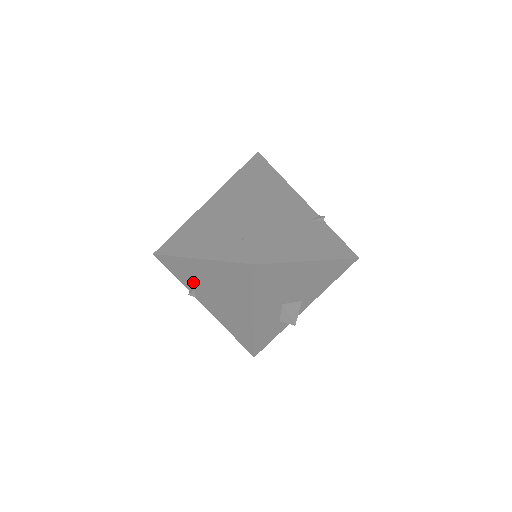
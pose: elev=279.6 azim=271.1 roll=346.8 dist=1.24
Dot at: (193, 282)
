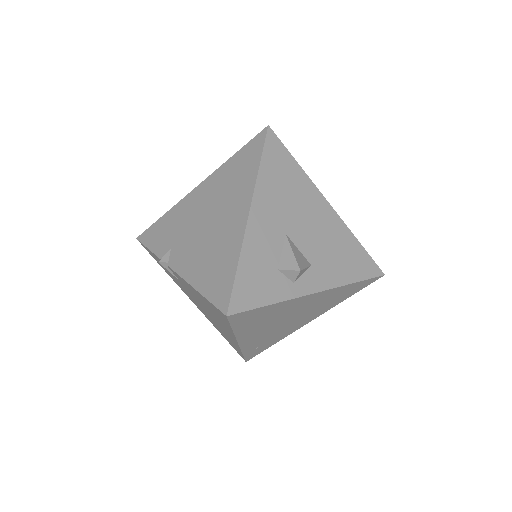
Dot at: (175, 235)
